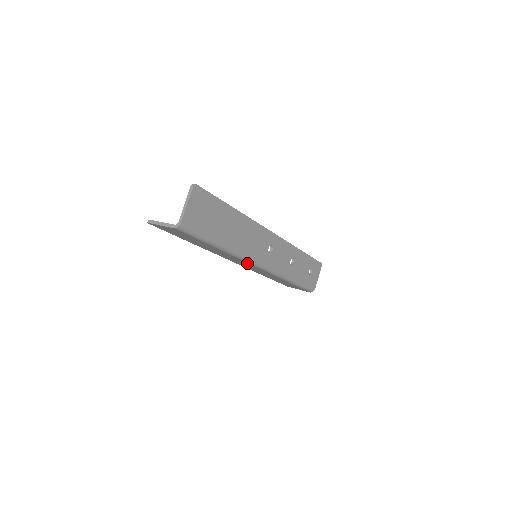
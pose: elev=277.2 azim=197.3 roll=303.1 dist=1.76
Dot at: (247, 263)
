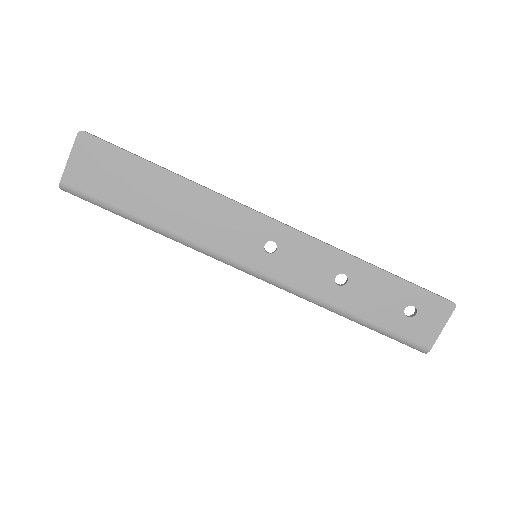
Dot at: occluded
